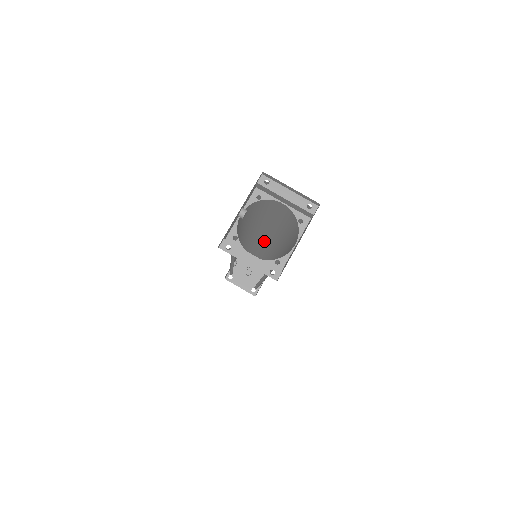
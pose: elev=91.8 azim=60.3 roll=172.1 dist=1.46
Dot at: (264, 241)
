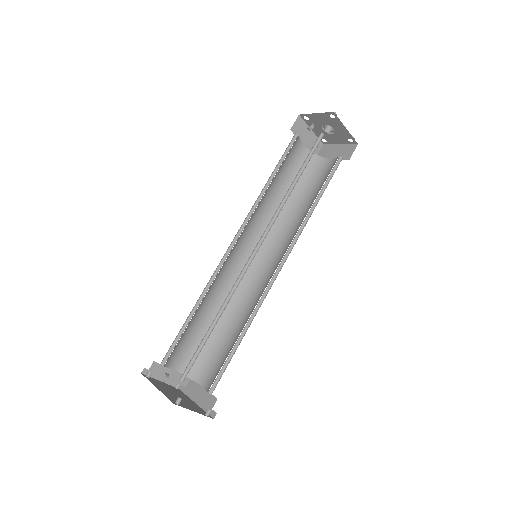
Dot at: occluded
